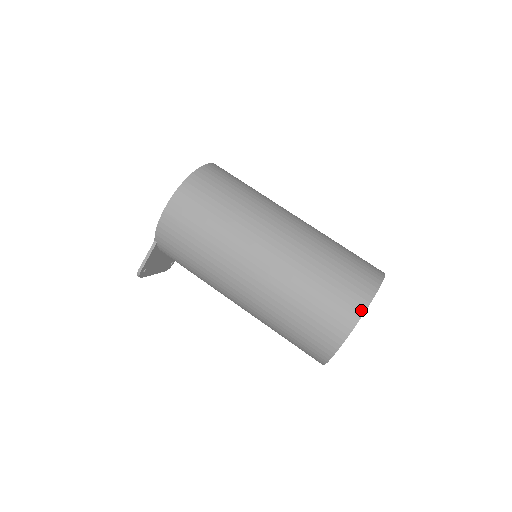
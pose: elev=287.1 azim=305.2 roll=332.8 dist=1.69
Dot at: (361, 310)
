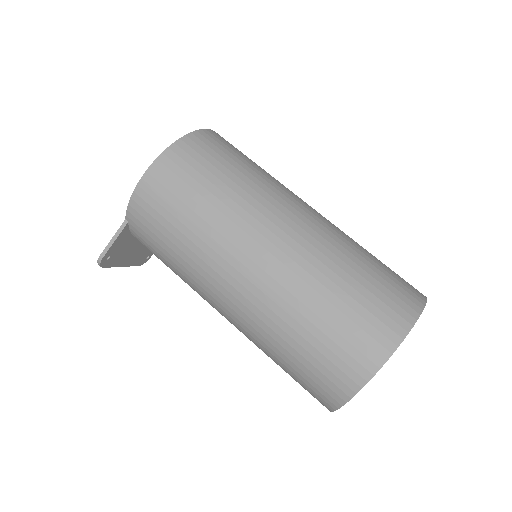
Dot at: (395, 341)
